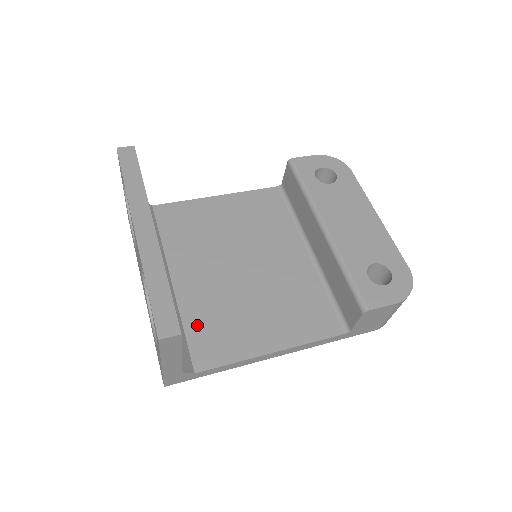
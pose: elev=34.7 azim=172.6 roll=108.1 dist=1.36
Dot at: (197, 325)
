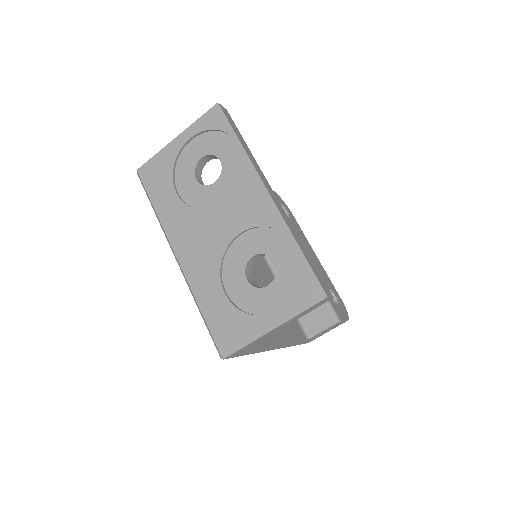
Dot at: occluded
